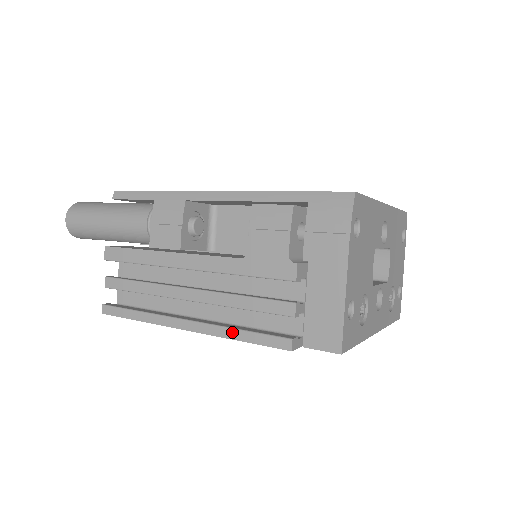
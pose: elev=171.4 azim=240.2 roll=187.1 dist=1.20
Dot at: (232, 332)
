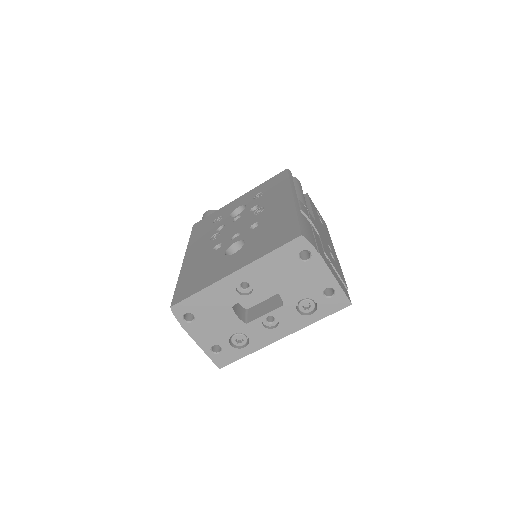
Dot at: occluded
